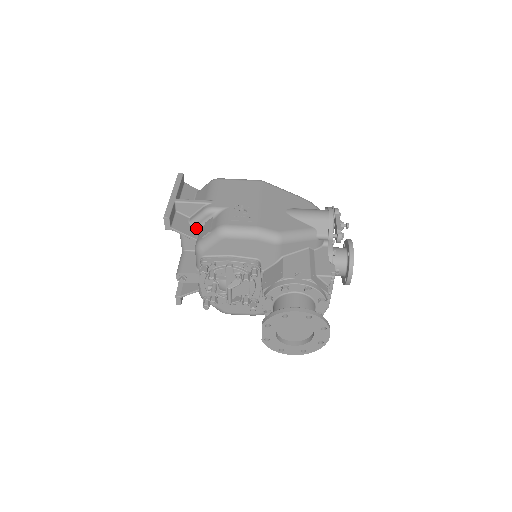
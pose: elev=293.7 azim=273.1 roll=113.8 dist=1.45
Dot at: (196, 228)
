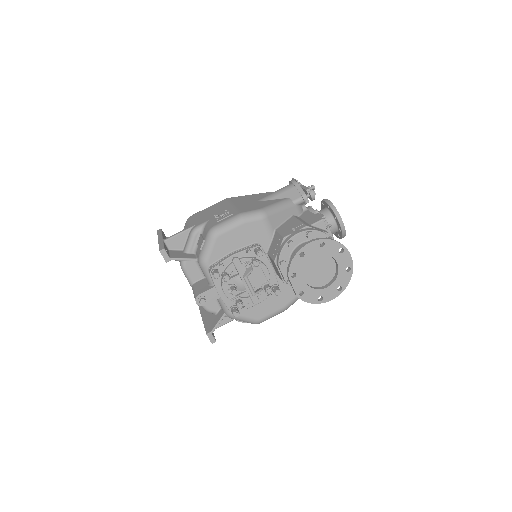
Dot at: (192, 254)
